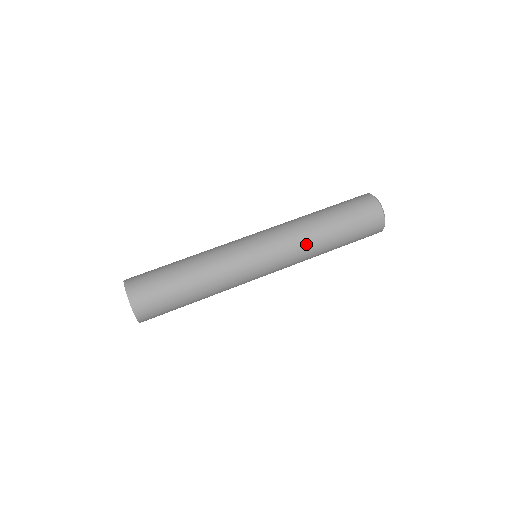
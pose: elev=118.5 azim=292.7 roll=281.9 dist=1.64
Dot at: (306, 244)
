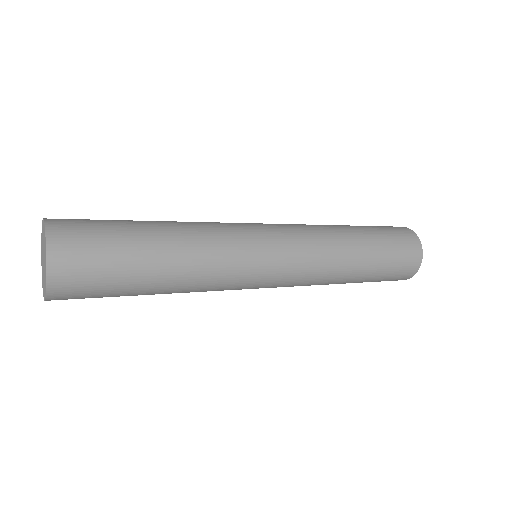
Dot at: occluded
